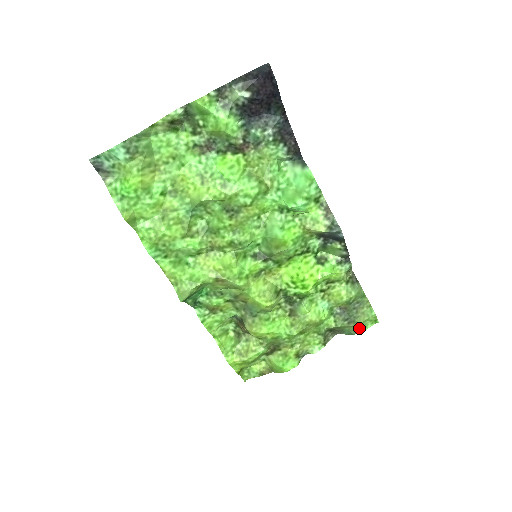
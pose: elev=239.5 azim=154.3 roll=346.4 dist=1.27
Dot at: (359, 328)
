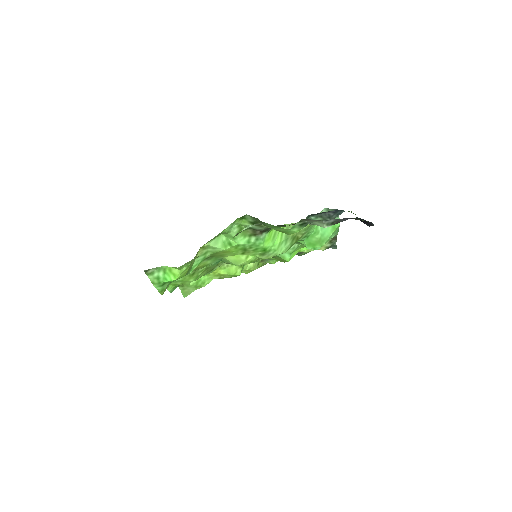
Dot at: (302, 254)
